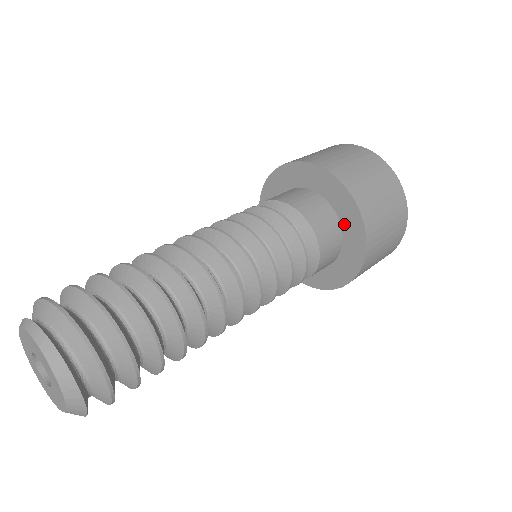
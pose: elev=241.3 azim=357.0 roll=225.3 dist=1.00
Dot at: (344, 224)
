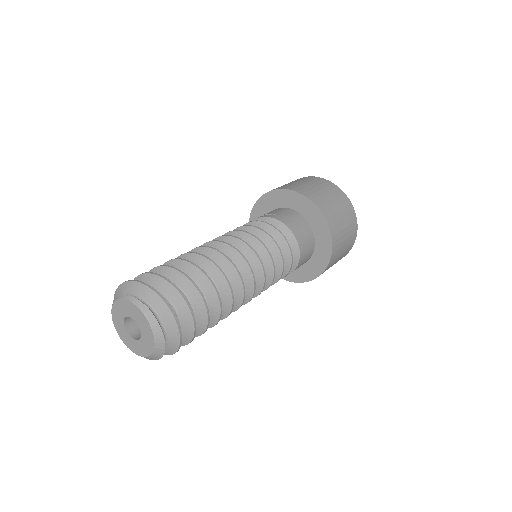
Dot at: (313, 259)
